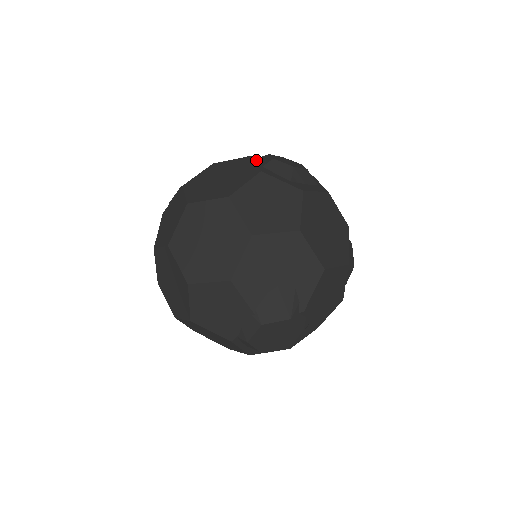
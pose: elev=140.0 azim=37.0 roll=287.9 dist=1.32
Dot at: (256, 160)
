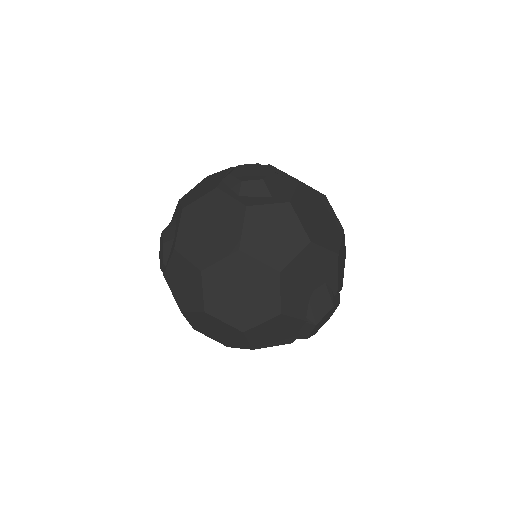
Dot at: (226, 190)
